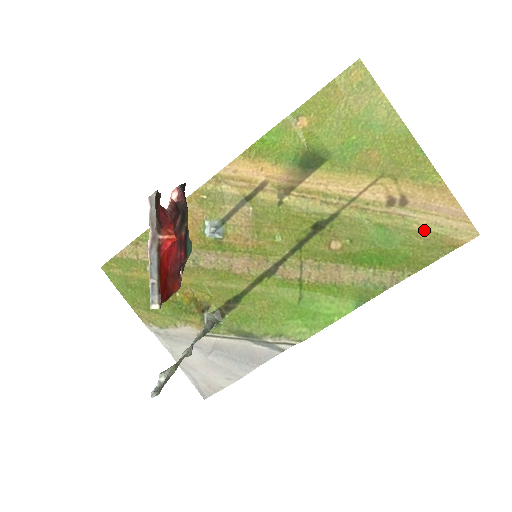
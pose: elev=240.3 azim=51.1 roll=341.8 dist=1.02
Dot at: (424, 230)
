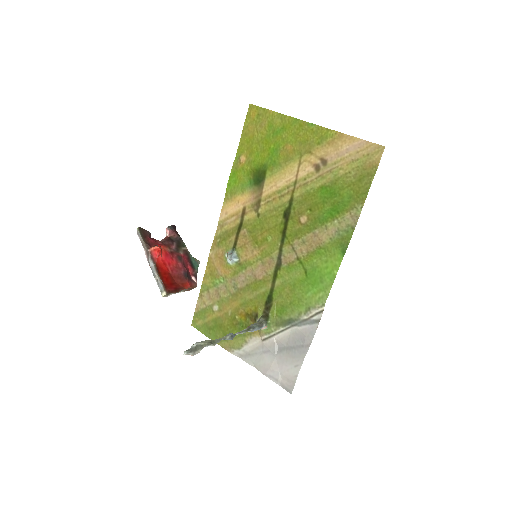
Dot at: (348, 170)
